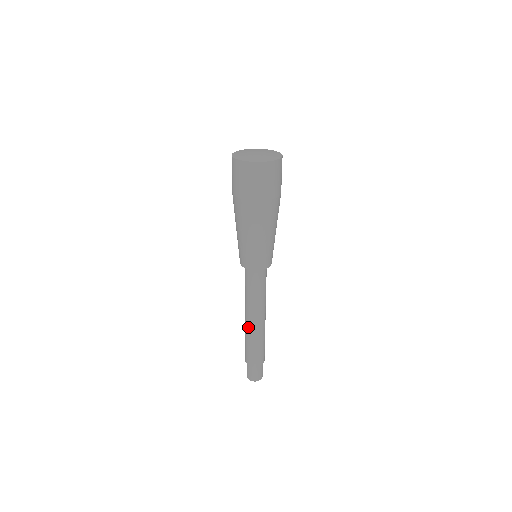
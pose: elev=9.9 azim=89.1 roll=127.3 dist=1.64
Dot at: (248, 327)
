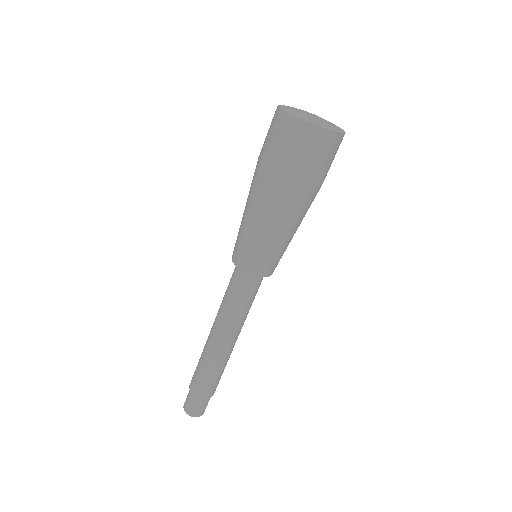
Dot at: (212, 347)
